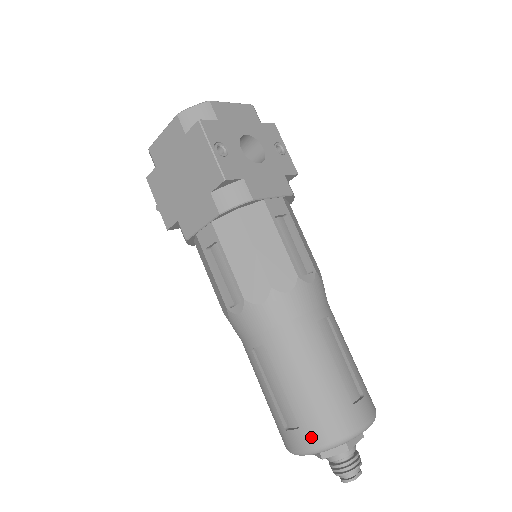
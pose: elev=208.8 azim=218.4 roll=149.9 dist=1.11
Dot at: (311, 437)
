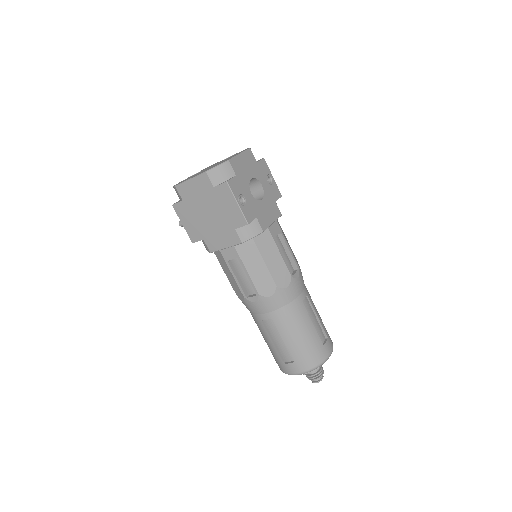
Dot at: (301, 367)
